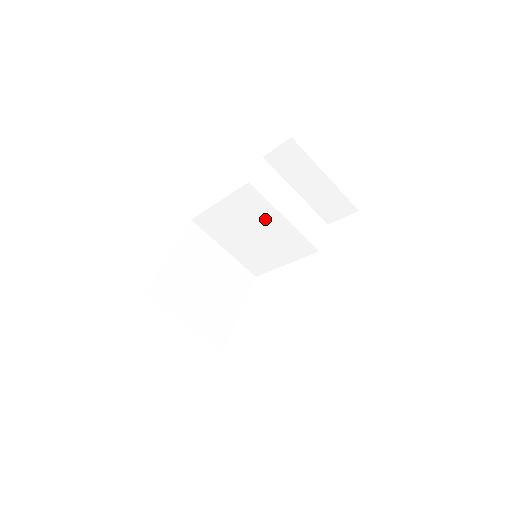
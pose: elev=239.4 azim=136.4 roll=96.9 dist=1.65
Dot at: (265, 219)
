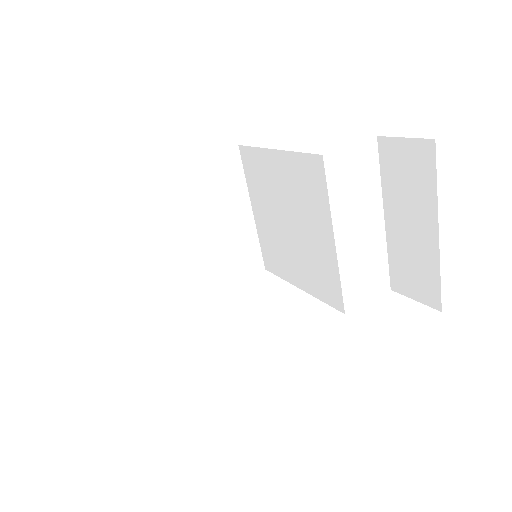
Dot at: (312, 219)
